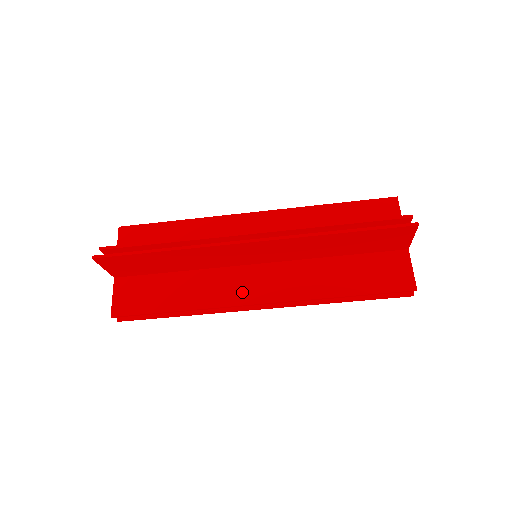
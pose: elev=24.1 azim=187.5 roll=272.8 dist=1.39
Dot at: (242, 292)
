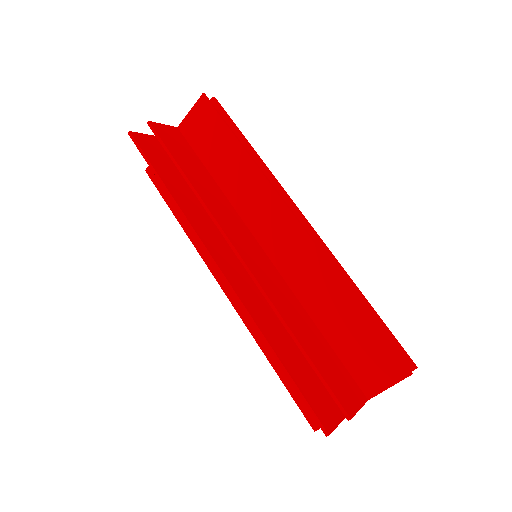
Dot at: occluded
